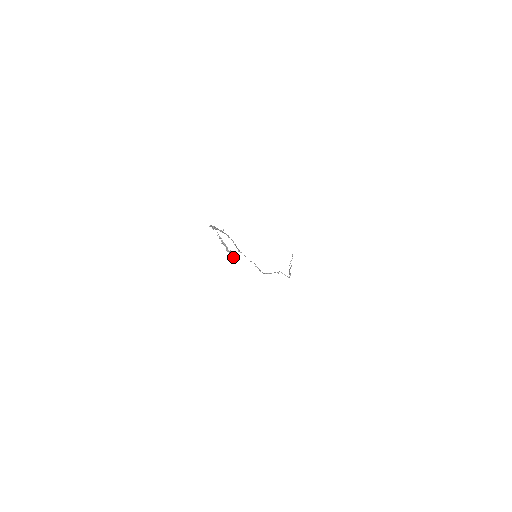
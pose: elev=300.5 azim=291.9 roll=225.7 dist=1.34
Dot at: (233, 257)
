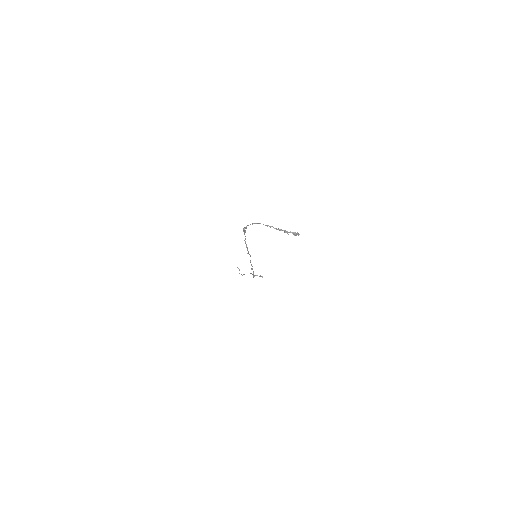
Dot at: (297, 234)
